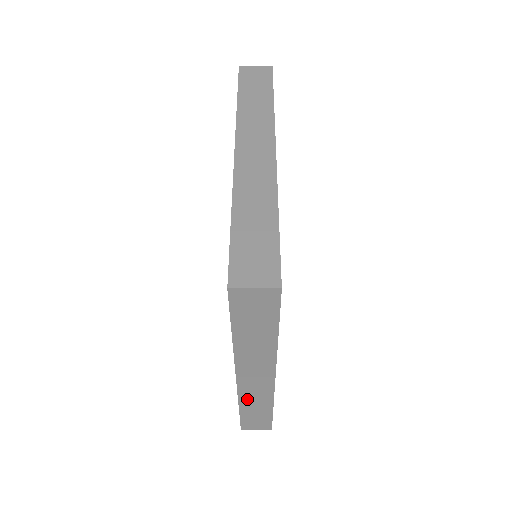
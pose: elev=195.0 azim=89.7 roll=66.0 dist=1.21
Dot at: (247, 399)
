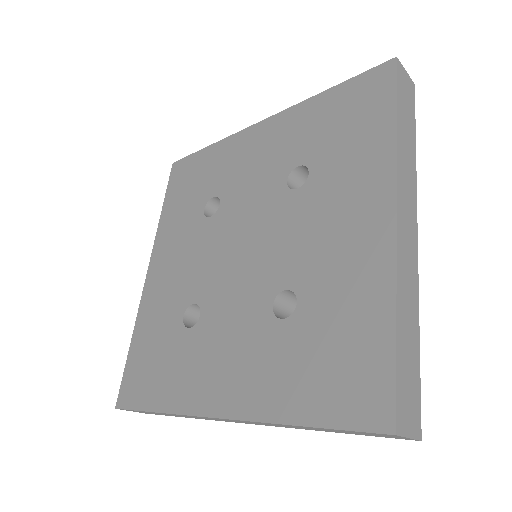
Dot at: (402, 284)
